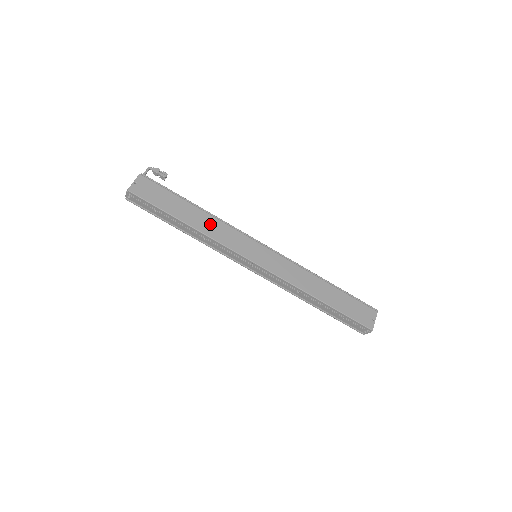
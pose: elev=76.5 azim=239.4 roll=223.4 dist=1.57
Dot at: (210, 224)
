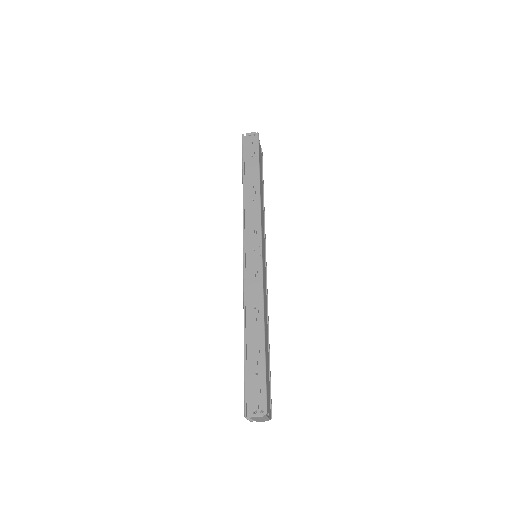
Dot at: (262, 206)
